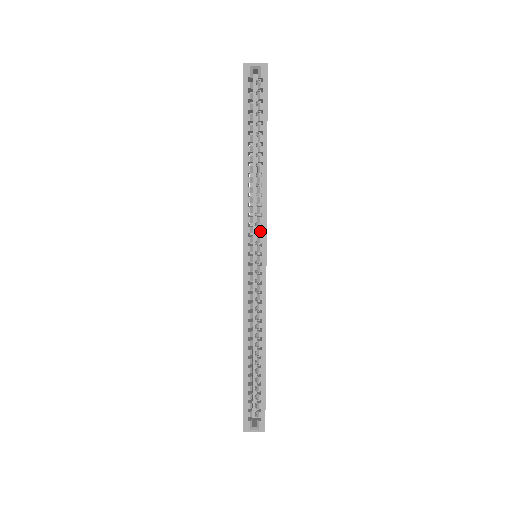
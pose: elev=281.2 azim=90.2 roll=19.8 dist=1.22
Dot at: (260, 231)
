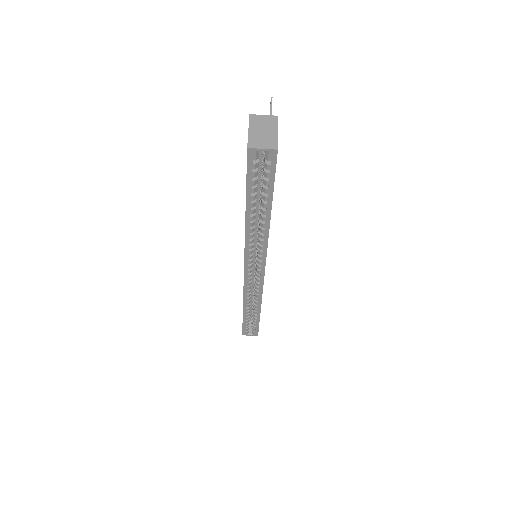
Dot at: (260, 259)
